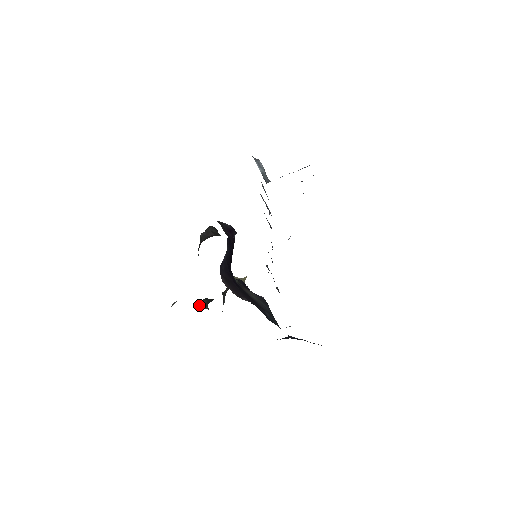
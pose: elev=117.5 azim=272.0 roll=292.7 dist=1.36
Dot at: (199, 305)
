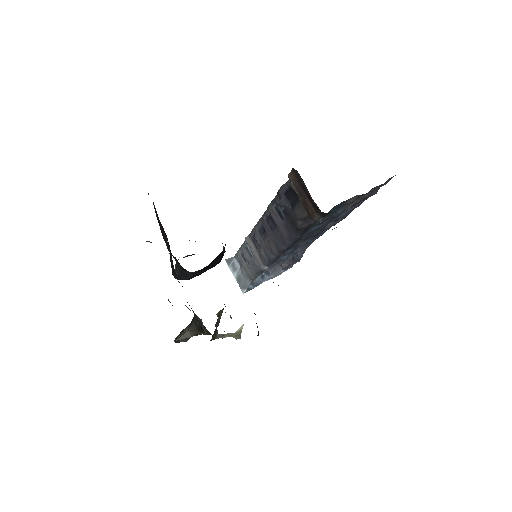
Dot at: occluded
